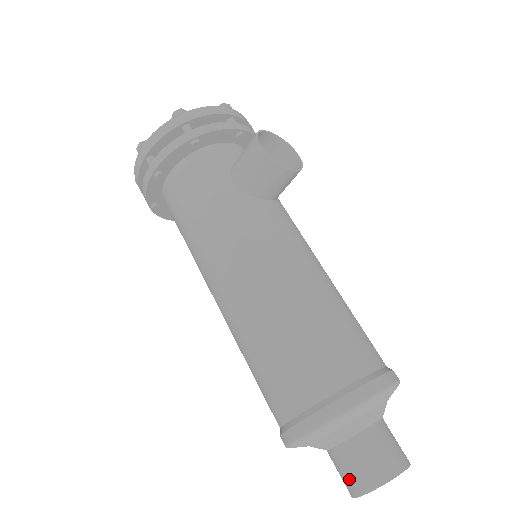
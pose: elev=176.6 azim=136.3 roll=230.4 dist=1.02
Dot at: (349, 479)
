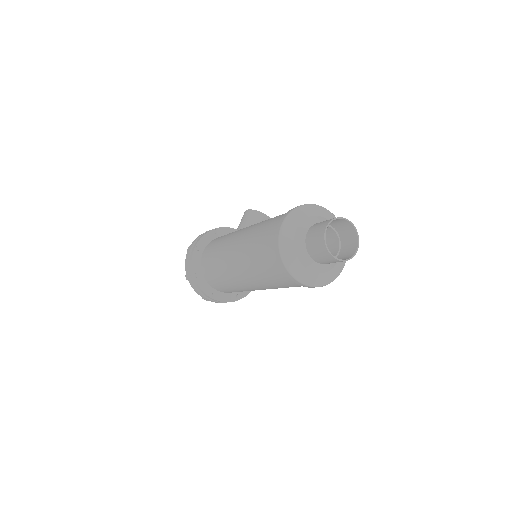
Dot at: (317, 234)
